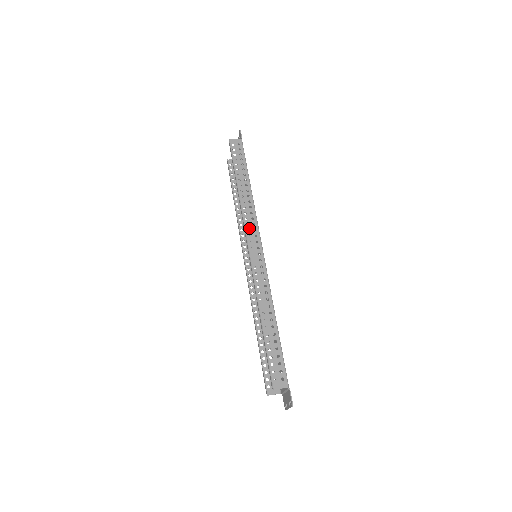
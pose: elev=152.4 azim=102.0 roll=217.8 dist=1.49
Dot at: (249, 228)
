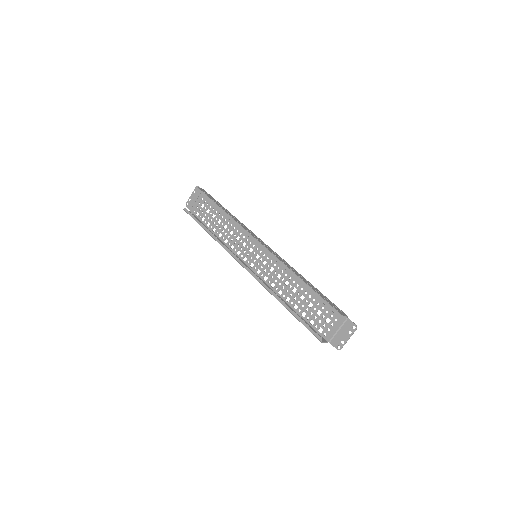
Dot at: (250, 232)
